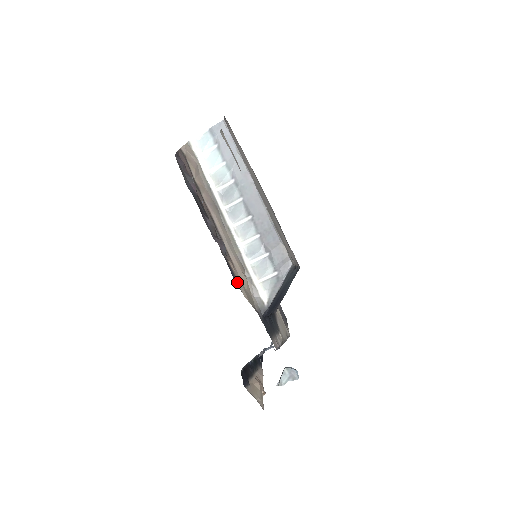
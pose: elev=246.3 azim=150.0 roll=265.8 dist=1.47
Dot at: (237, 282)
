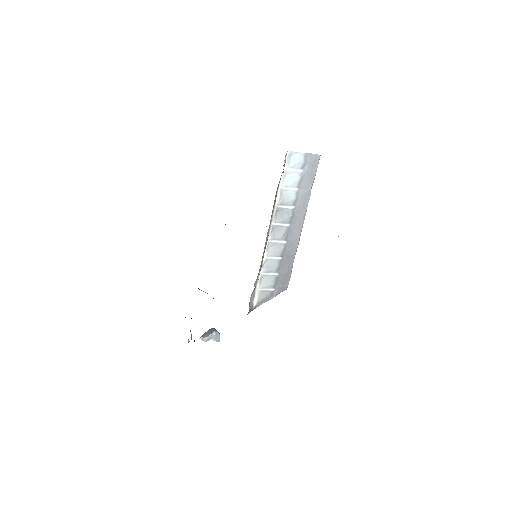
Dot at: occluded
